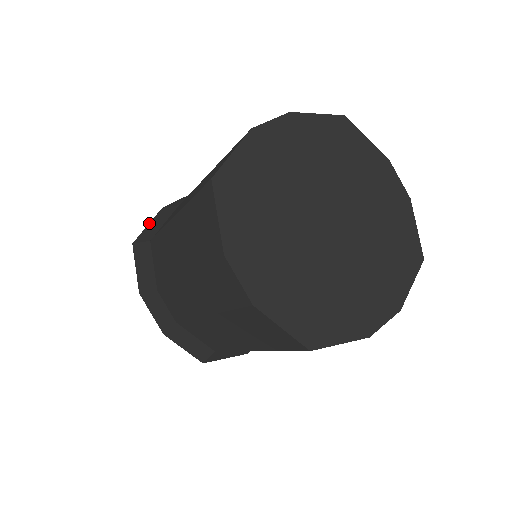
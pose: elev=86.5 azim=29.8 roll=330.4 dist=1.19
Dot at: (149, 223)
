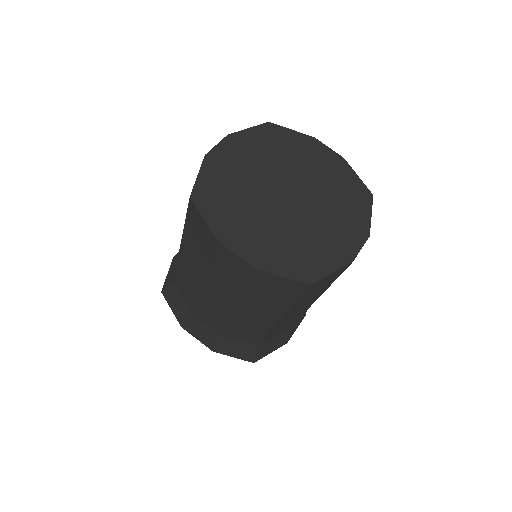
Dot at: (168, 272)
